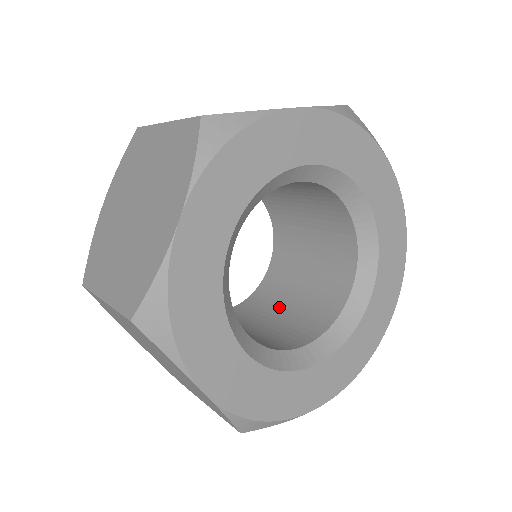
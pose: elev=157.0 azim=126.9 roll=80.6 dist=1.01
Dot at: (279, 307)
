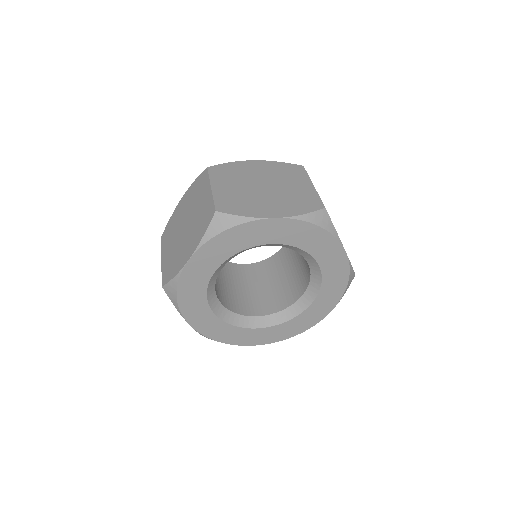
Dot at: (269, 280)
